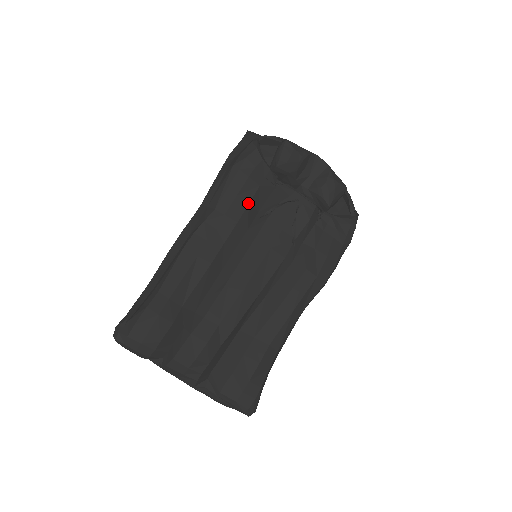
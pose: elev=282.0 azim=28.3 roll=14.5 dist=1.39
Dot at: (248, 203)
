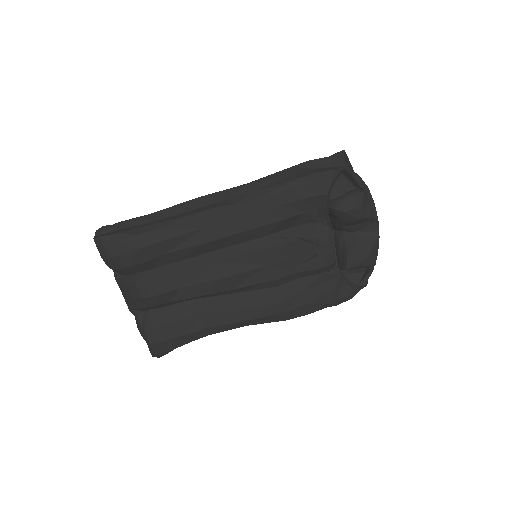
Dot at: (283, 218)
